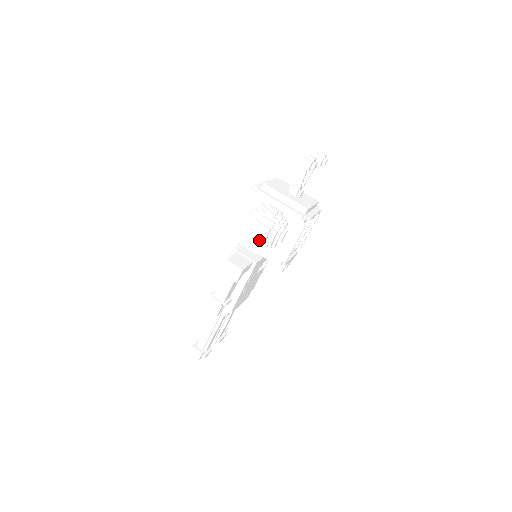
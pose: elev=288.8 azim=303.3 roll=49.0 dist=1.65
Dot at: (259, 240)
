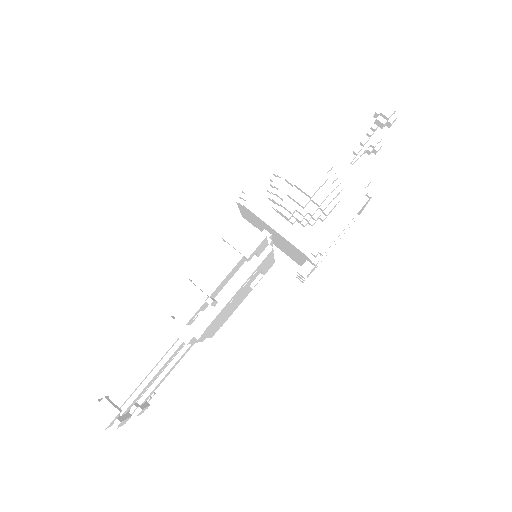
Dot at: (293, 204)
